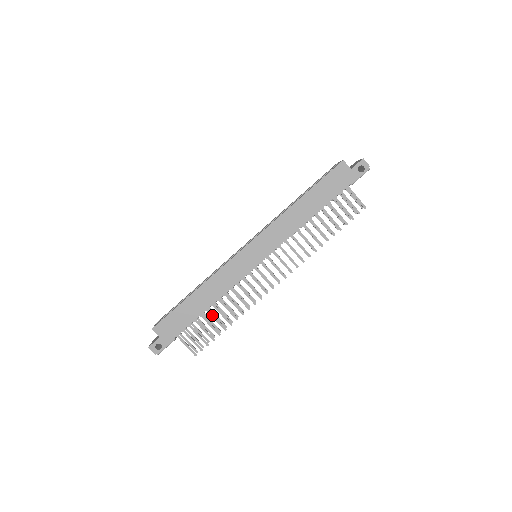
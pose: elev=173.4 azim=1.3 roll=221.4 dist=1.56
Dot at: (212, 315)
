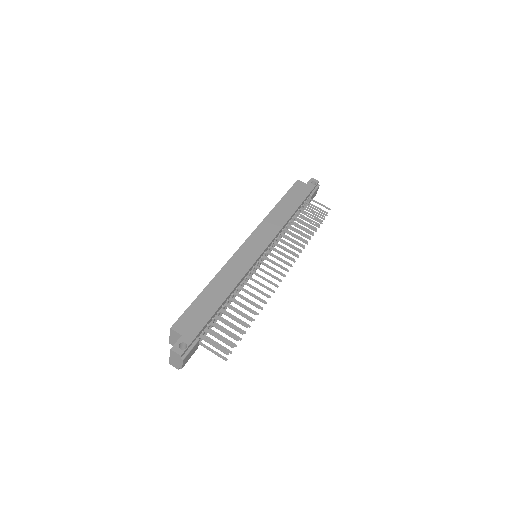
Dot at: (232, 309)
